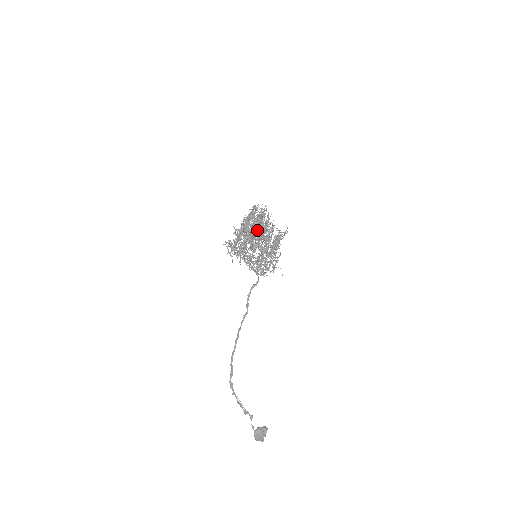
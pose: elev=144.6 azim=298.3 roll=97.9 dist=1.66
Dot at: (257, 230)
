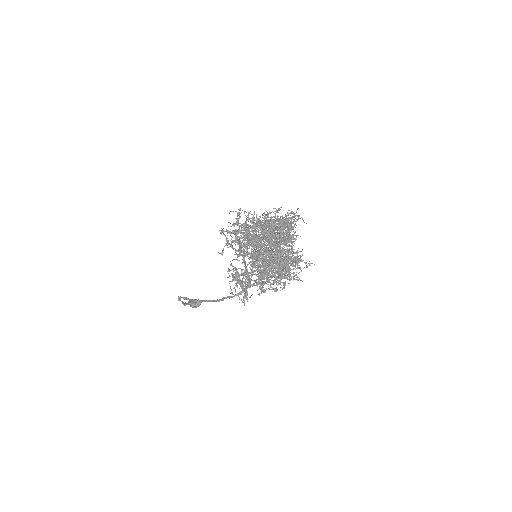
Dot at: (273, 270)
